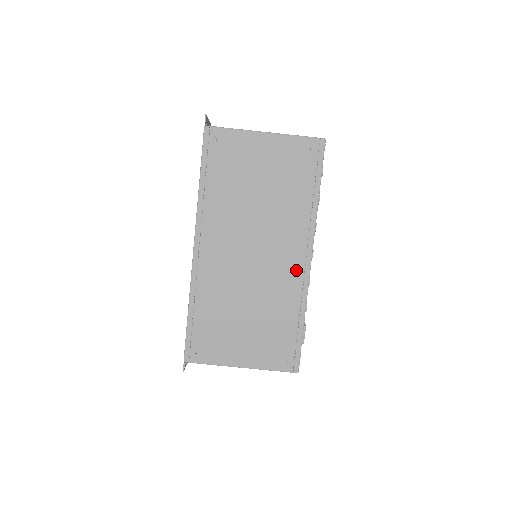
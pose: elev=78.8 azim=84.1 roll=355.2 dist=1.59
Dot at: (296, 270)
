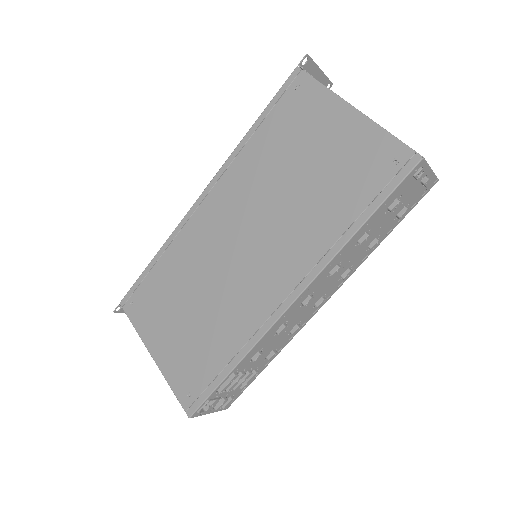
Dot at: (269, 300)
